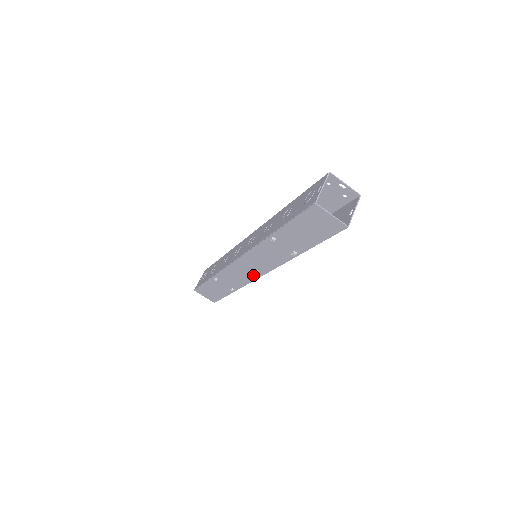
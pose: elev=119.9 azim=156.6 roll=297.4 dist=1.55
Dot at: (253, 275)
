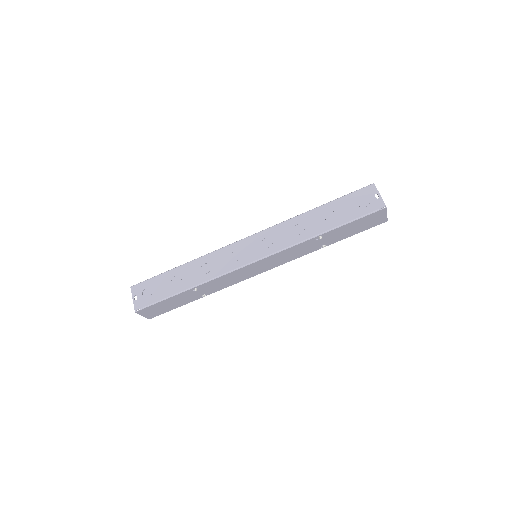
Dot at: (252, 274)
